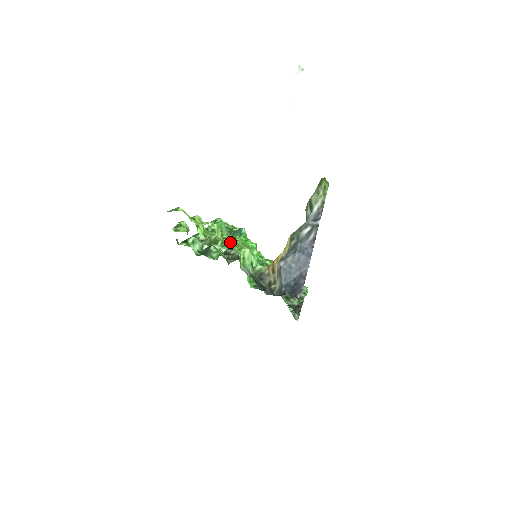
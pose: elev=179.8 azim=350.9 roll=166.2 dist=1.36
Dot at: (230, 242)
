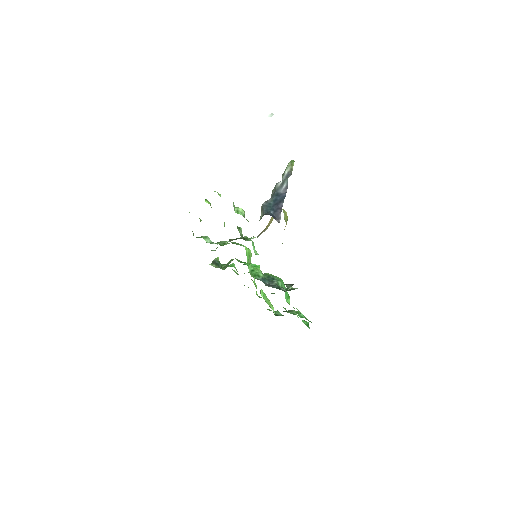
Dot at: occluded
